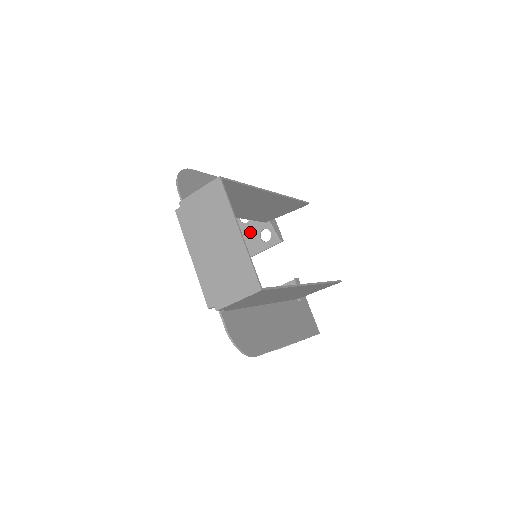
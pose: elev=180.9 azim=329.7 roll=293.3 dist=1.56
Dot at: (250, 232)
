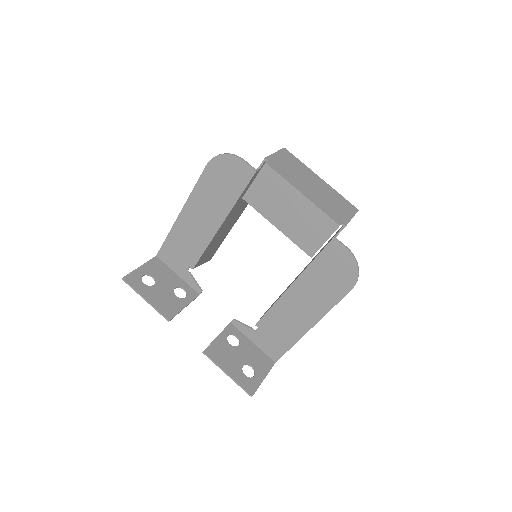
Dot at: (162, 292)
